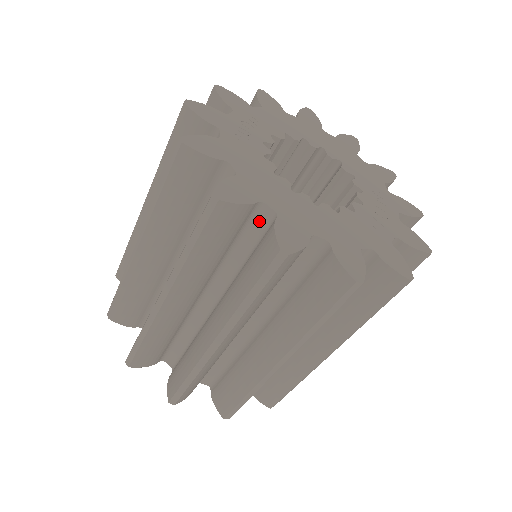
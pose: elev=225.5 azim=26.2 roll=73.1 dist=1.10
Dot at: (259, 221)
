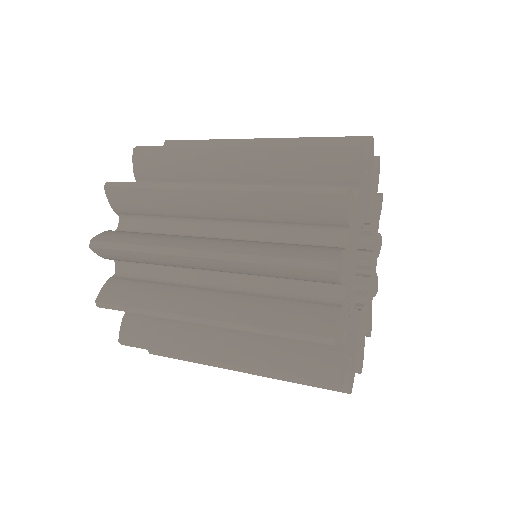
Dot at: occluded
